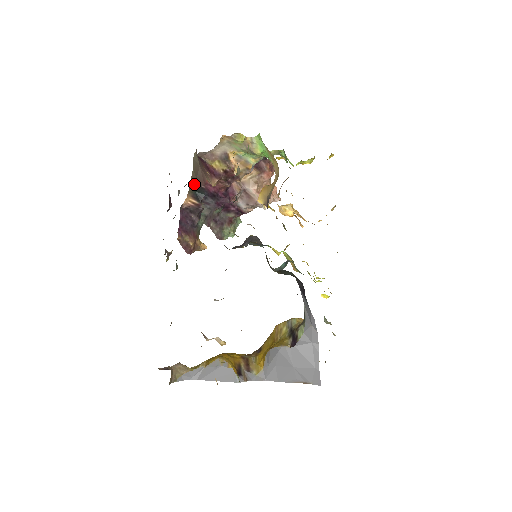
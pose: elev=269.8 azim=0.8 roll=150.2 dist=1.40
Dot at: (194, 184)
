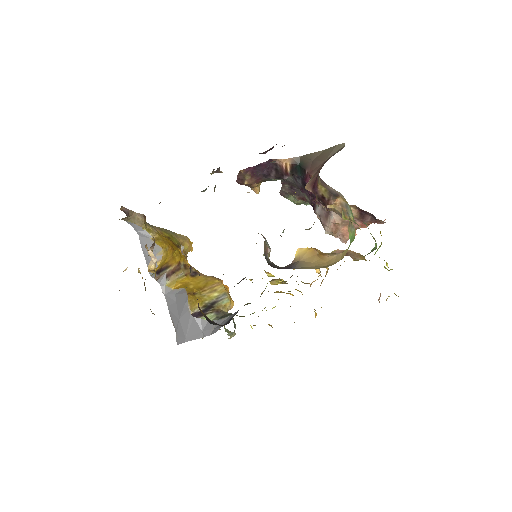
Dot at: (307, 160)
